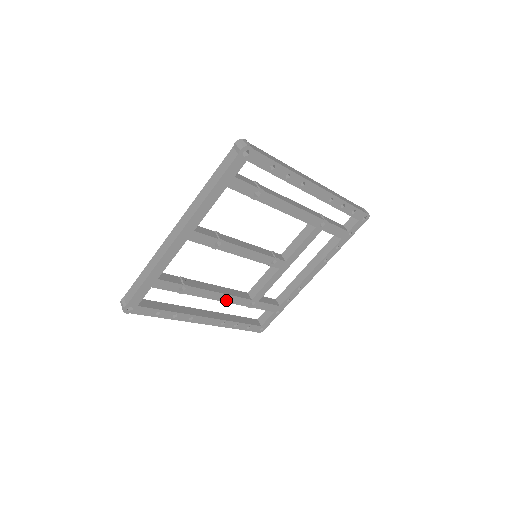
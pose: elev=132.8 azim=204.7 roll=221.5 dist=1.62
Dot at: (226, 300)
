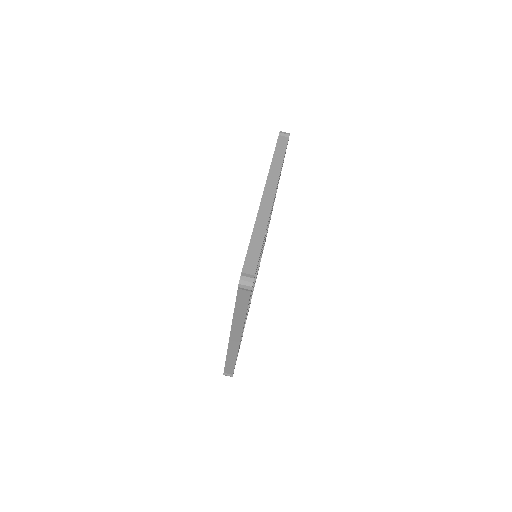
Dot at: occluded
